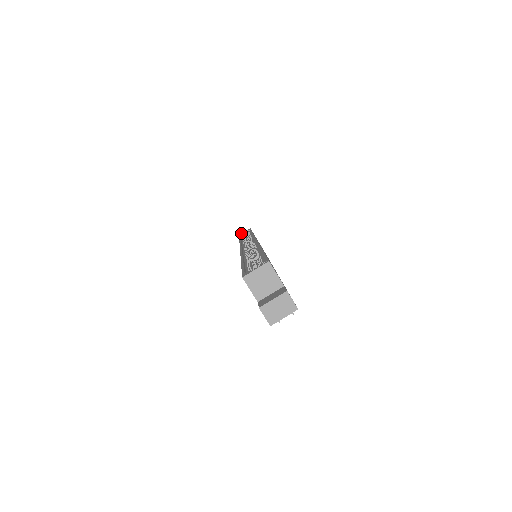
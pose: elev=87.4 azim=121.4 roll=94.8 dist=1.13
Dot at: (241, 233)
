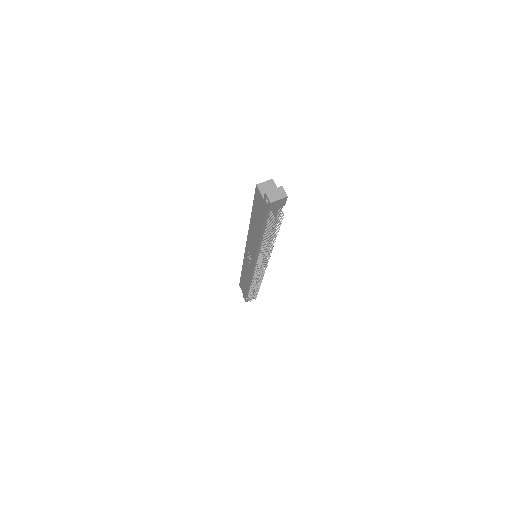
Dot at: occluded
